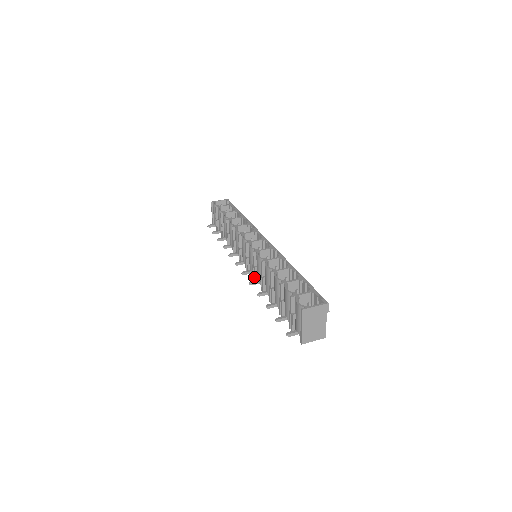
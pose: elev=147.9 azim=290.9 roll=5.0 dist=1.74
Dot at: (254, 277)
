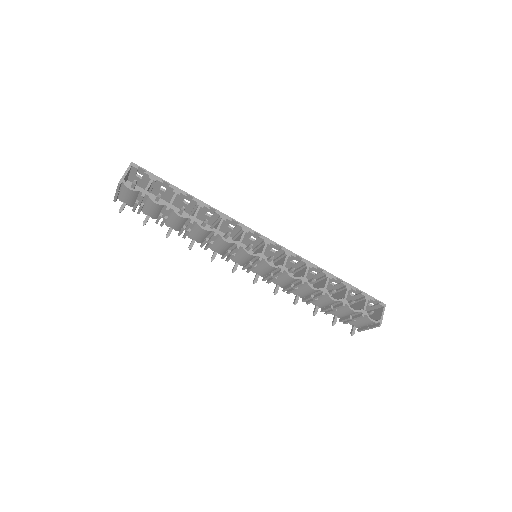
Dot at: (269, 281)
